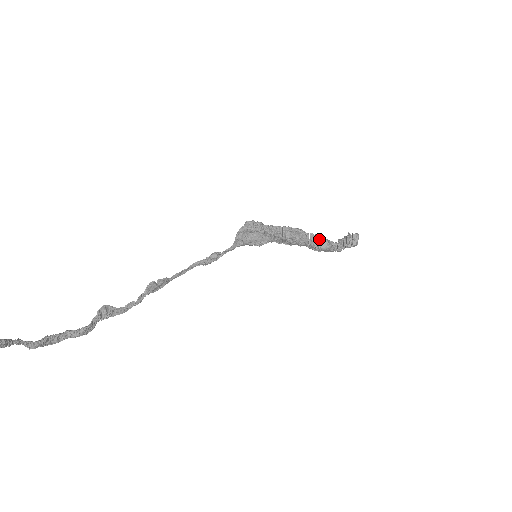
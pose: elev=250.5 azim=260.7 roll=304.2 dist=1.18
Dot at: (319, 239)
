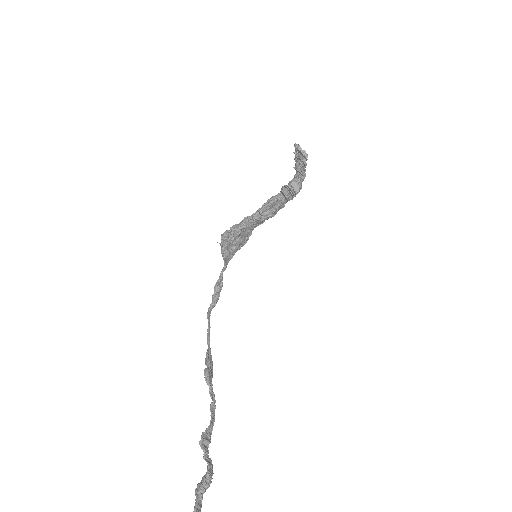
Dot at: (291, 189)
